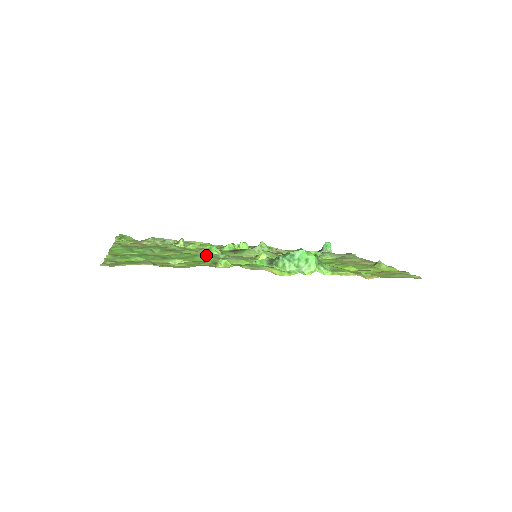
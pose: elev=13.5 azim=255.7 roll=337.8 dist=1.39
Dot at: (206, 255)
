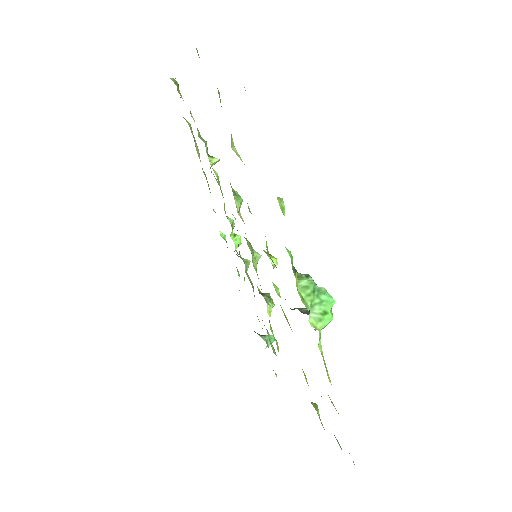
Dot at: occluded
